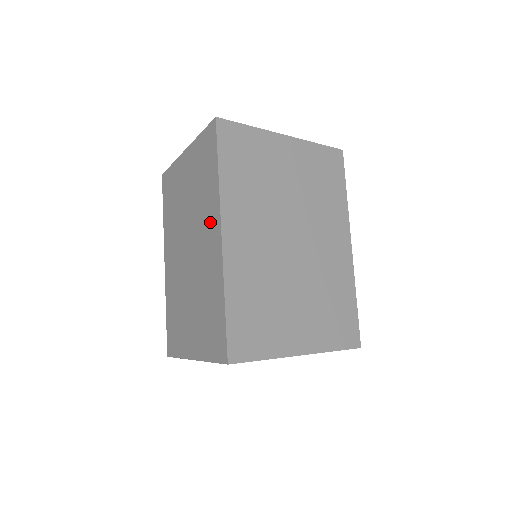
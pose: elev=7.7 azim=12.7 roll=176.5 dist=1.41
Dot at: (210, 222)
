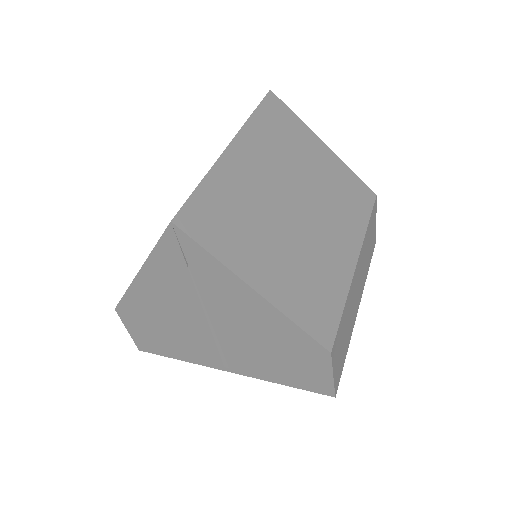
Dot at: occluded
